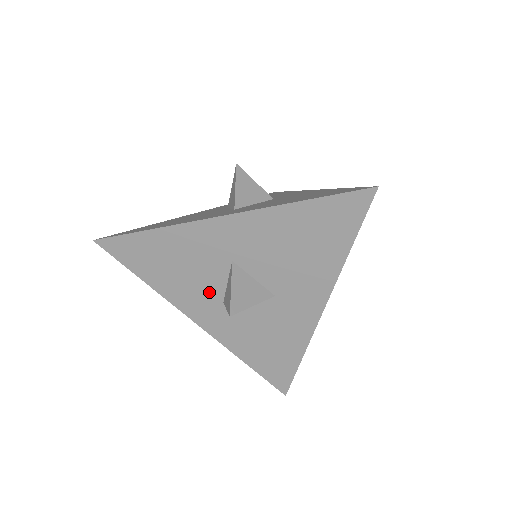
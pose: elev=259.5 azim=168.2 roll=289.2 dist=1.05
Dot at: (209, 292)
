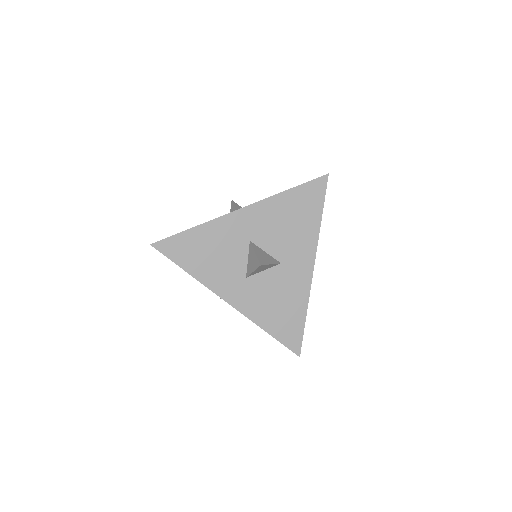
Dot at: (235, 271)
